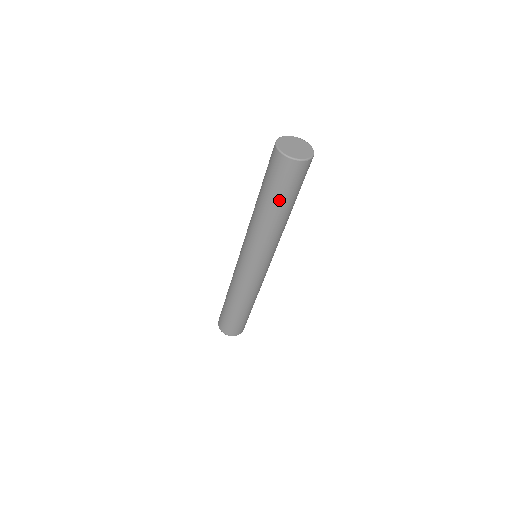
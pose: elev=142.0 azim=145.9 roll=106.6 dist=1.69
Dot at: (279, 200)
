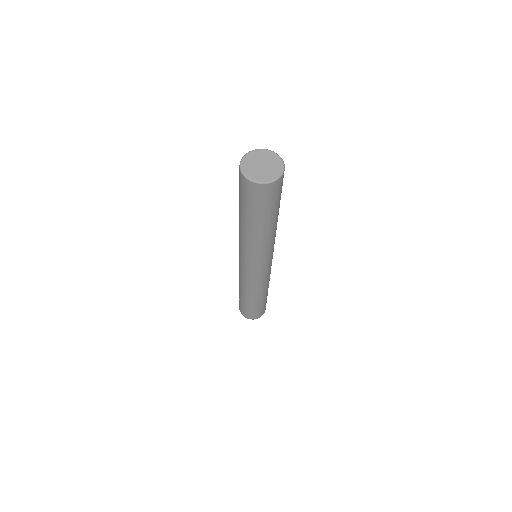
Dot at: (243, 210)
